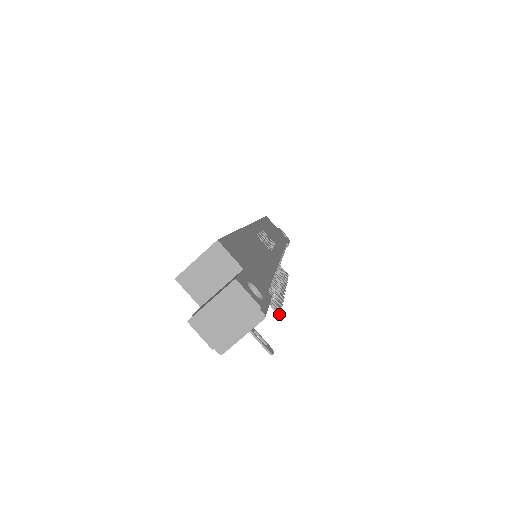
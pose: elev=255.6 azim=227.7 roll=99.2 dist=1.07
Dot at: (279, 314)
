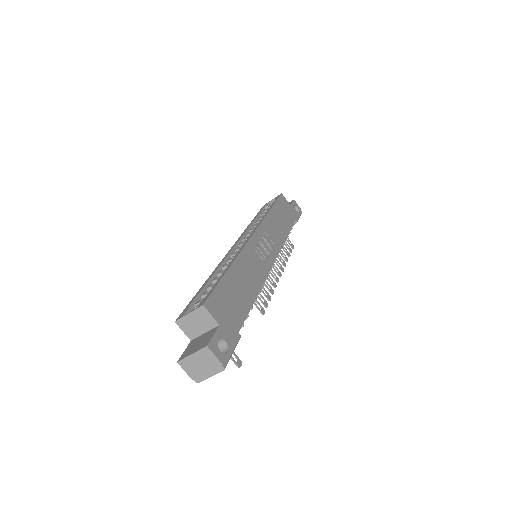
Dot at: (263, 314)
